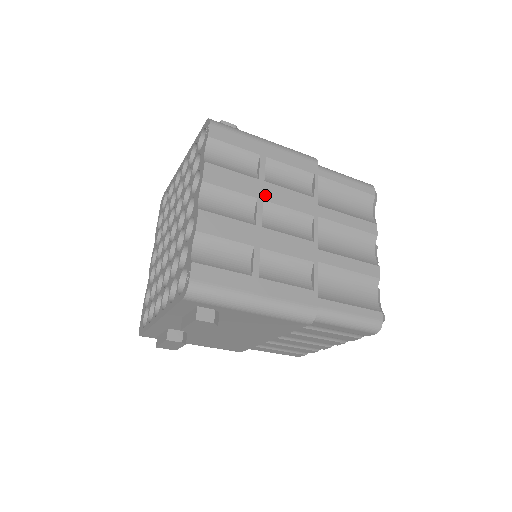
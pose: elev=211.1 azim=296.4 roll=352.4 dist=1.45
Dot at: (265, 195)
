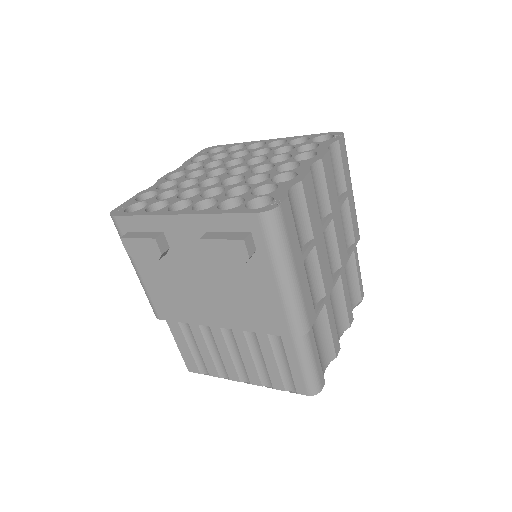
Dot at: (335, 217)
